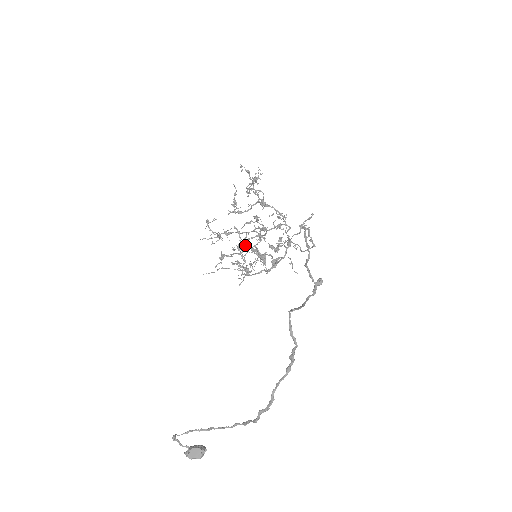
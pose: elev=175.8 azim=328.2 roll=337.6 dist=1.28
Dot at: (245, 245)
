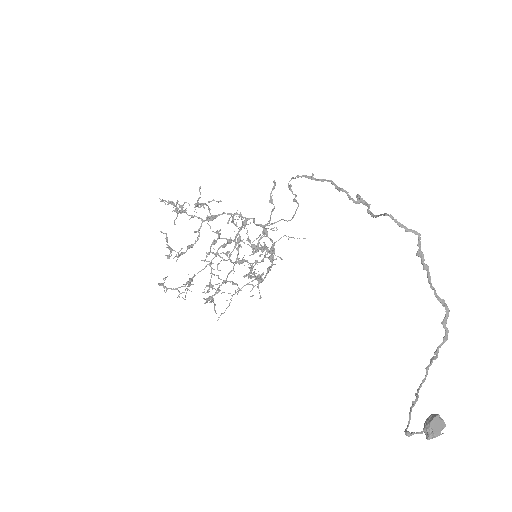
Dot at: (231, 261)
